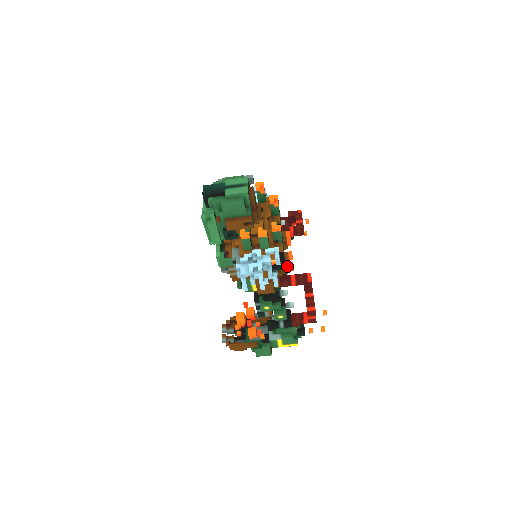
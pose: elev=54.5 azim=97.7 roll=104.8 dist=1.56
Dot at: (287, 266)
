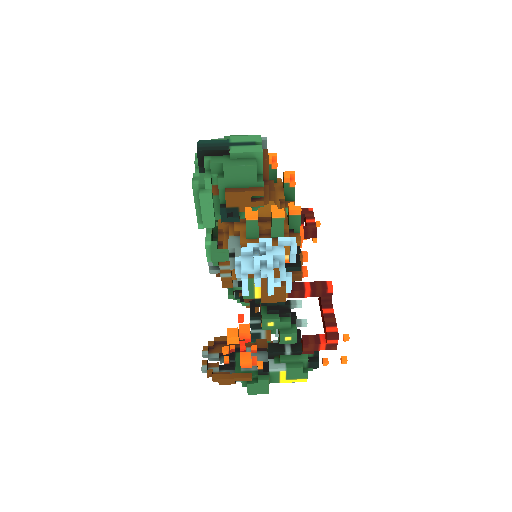
Dot at: occluded
